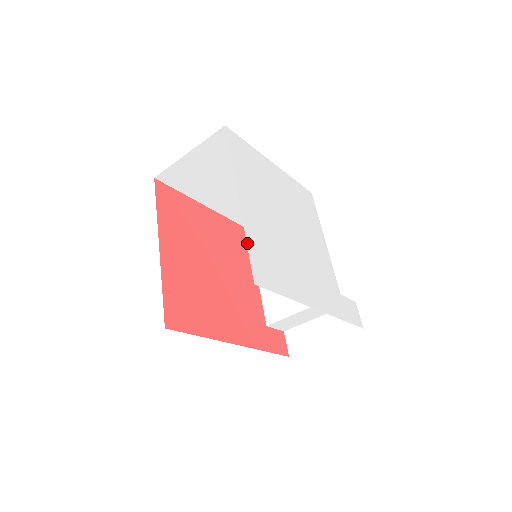
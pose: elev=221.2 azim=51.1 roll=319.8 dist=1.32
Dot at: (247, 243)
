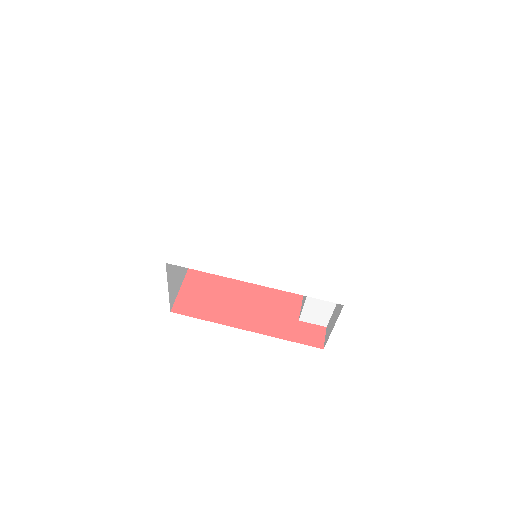
Dot at: (178, 238)
